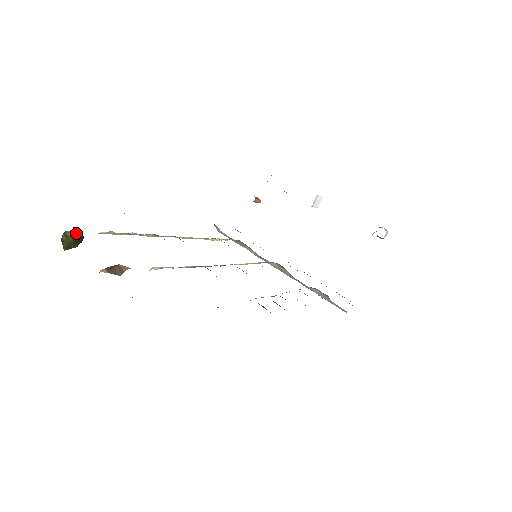
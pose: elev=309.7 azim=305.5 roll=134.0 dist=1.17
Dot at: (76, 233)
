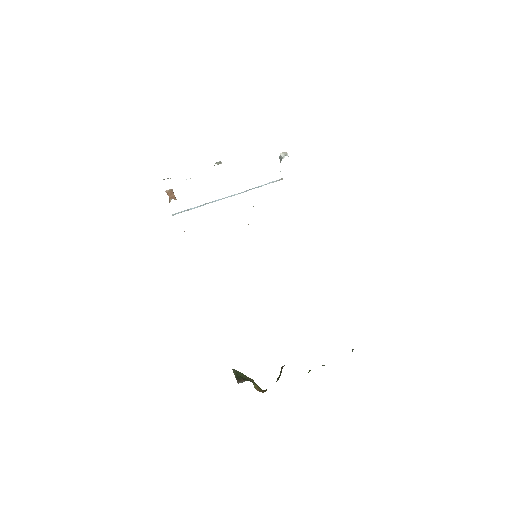
Dot at: (241, 377)
